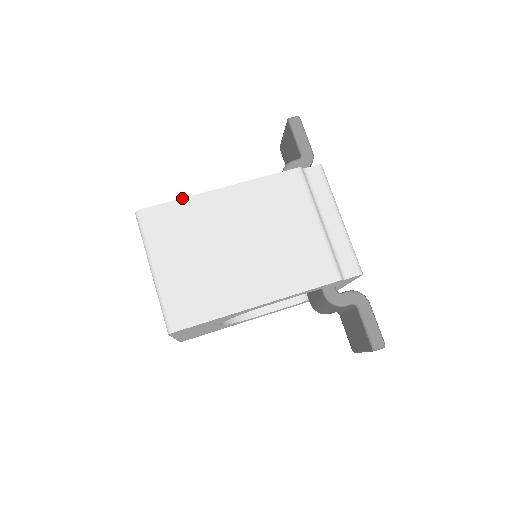
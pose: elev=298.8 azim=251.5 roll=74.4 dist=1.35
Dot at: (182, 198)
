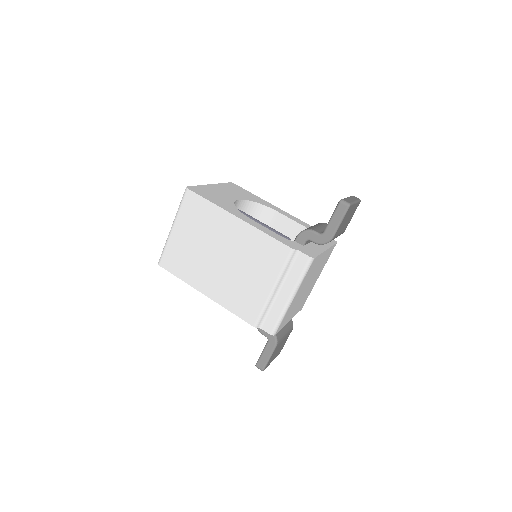
Dot at: (213, 203)
